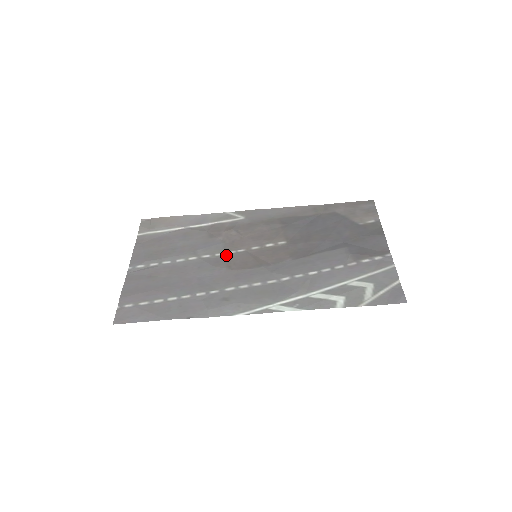
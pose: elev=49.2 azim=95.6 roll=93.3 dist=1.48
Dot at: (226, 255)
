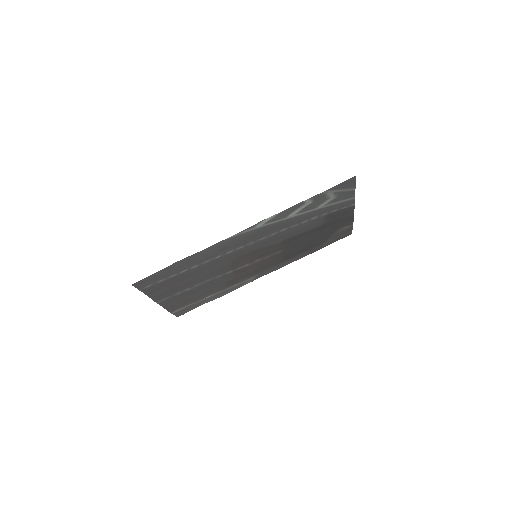
Dot at: (234, 269)
